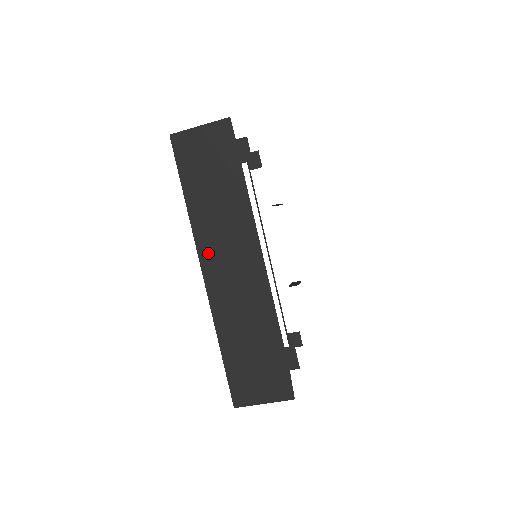
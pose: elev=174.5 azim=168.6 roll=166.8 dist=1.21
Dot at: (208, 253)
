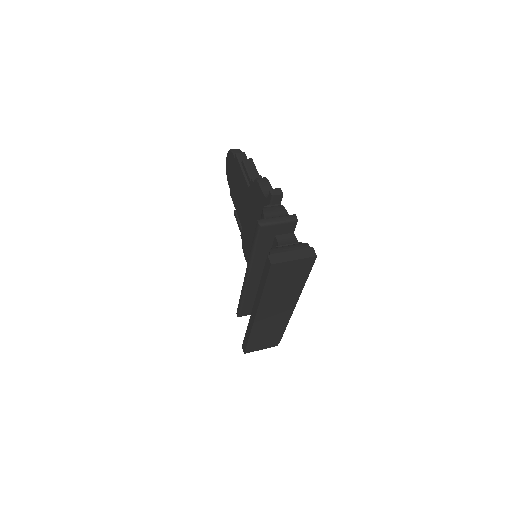
Dot at: (264, 309)
